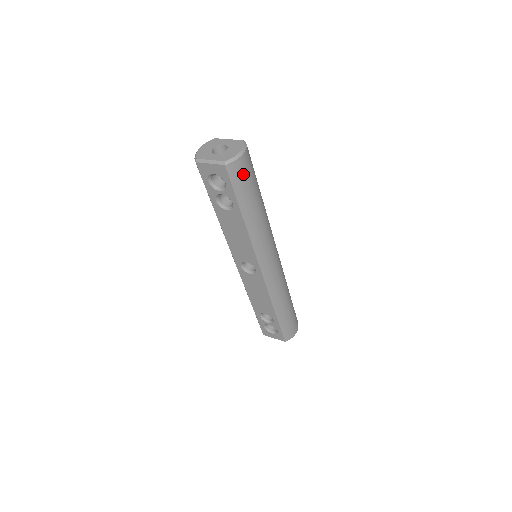
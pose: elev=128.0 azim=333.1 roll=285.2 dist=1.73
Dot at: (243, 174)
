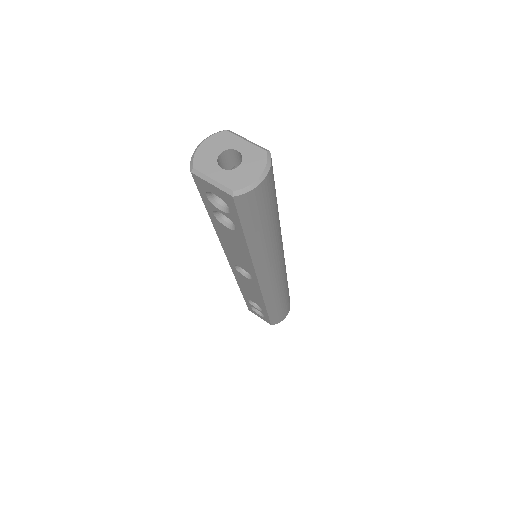
Dot at: (257, 203)
